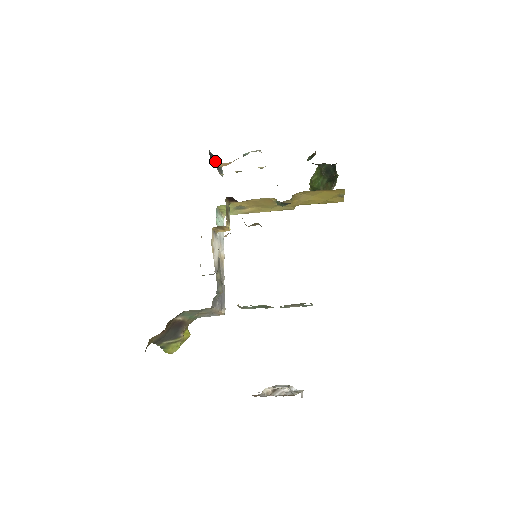
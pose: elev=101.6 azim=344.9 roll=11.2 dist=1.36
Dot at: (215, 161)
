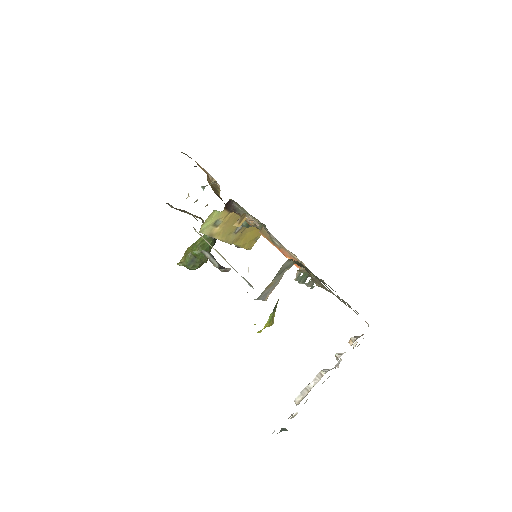
Dot at: occluded
